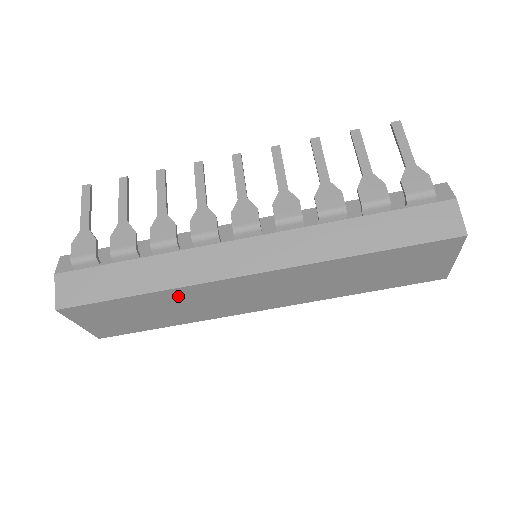
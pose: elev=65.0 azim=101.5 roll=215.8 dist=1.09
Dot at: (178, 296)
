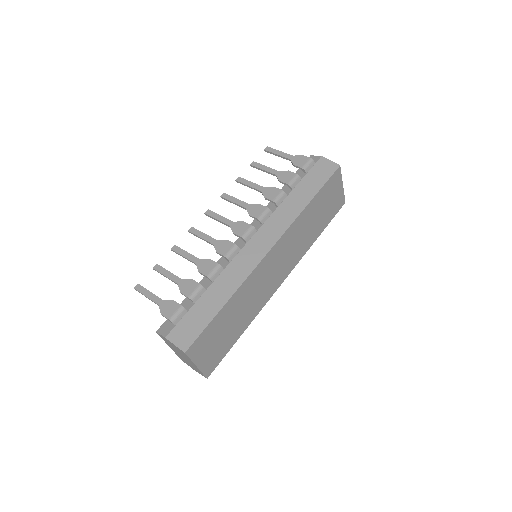
Dot at: (242, 294)
